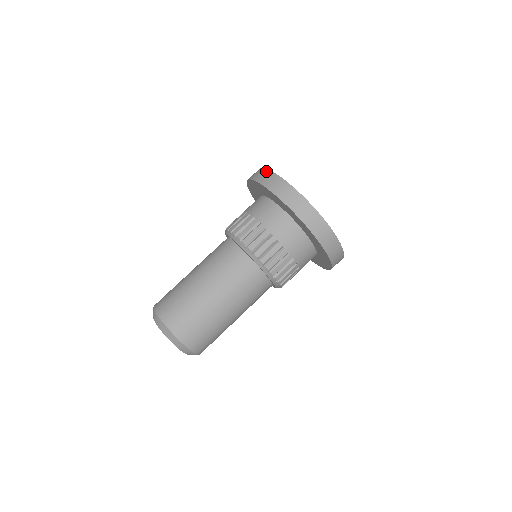
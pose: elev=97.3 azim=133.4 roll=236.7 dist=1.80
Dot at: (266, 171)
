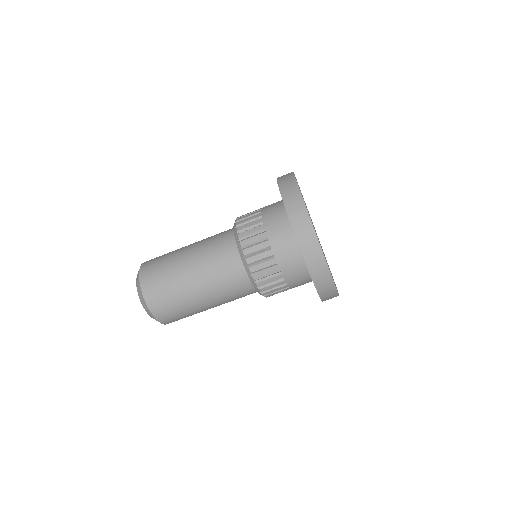
Dot at: (321, 255)
